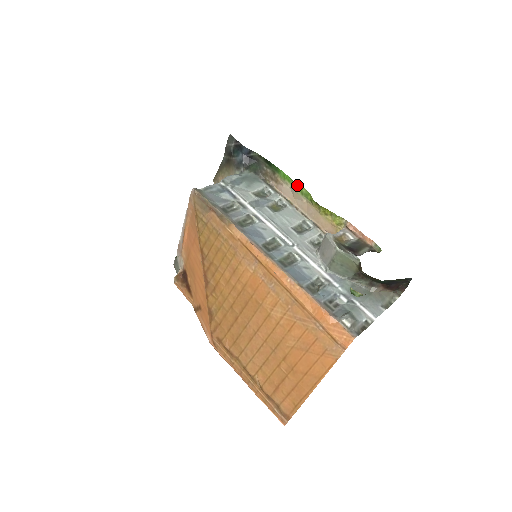
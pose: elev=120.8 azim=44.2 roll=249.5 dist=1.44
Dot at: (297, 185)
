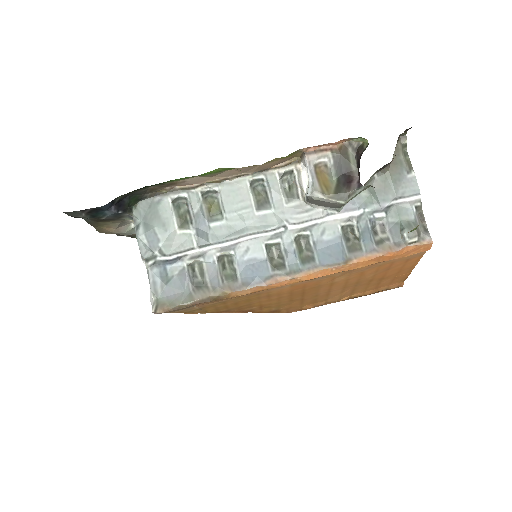
Dot at: (207, 174)
